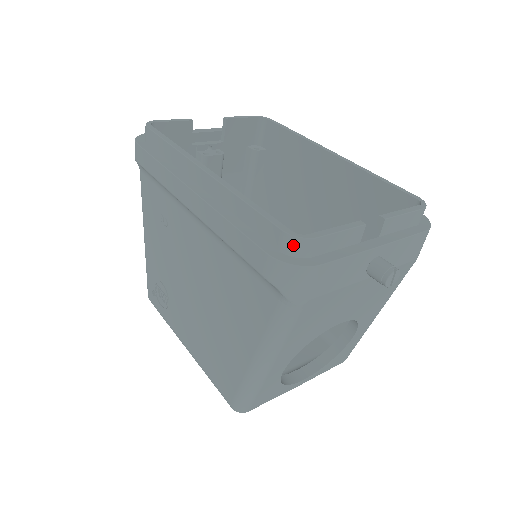
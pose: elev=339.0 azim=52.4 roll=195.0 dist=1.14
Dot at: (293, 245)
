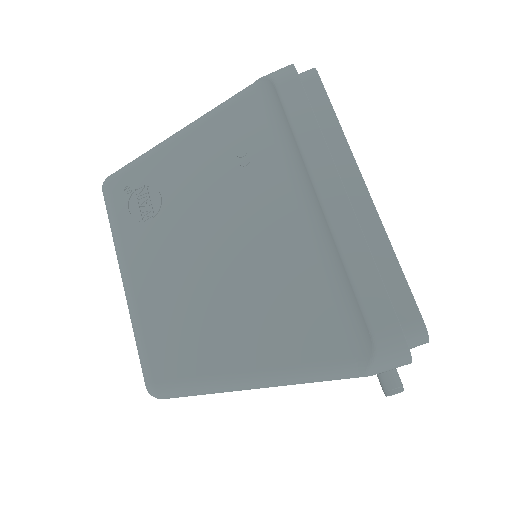
Dot at: (417, 334)
